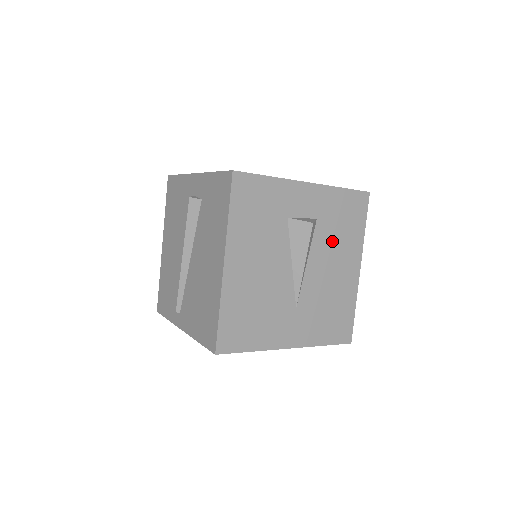
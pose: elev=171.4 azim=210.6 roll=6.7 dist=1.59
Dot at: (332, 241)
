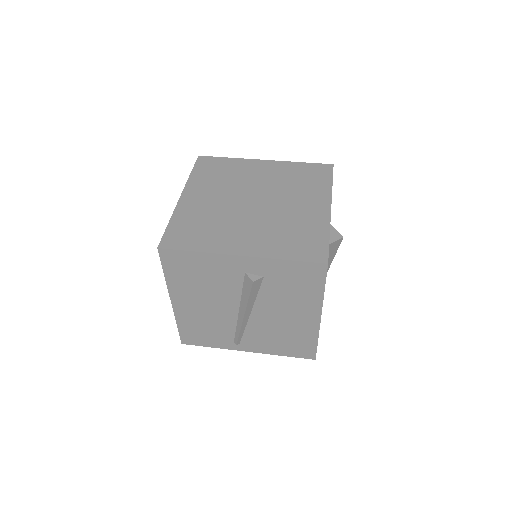
Dot at: occluded
